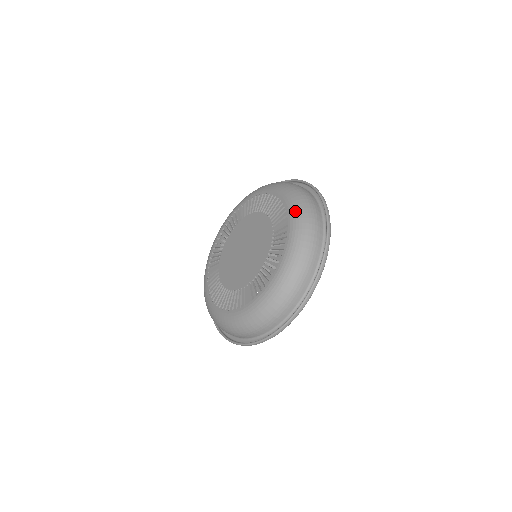
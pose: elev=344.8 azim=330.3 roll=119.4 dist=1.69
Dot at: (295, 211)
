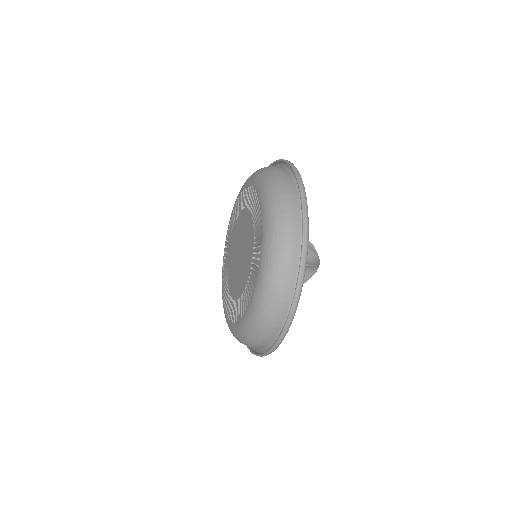
Dot at: (266, 198)
